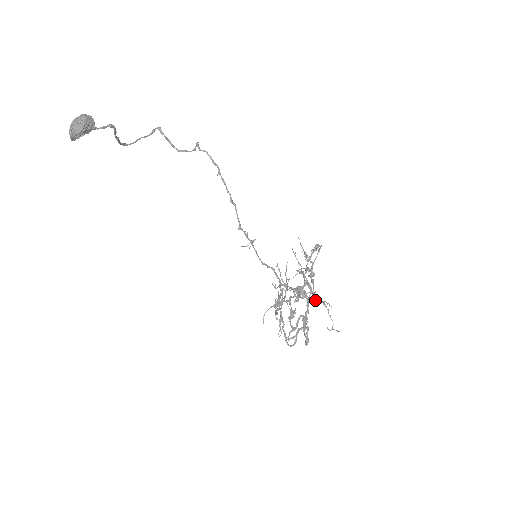
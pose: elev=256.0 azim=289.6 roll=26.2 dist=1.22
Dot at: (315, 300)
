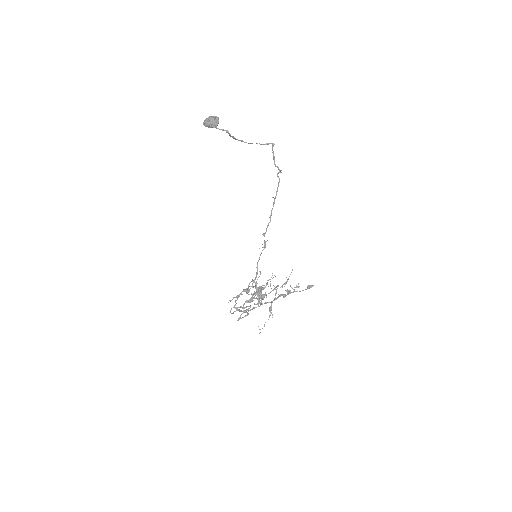
Dot at: (270, 308)
